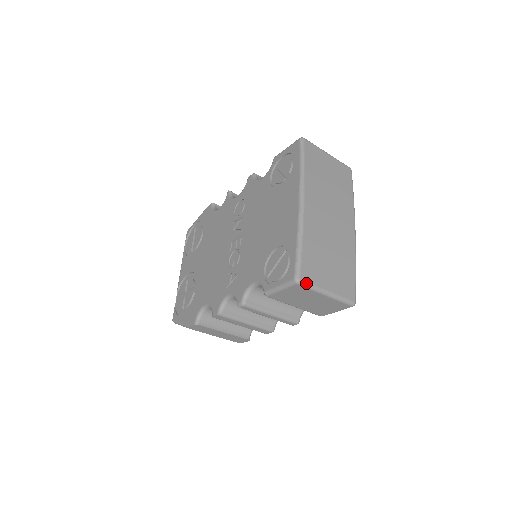
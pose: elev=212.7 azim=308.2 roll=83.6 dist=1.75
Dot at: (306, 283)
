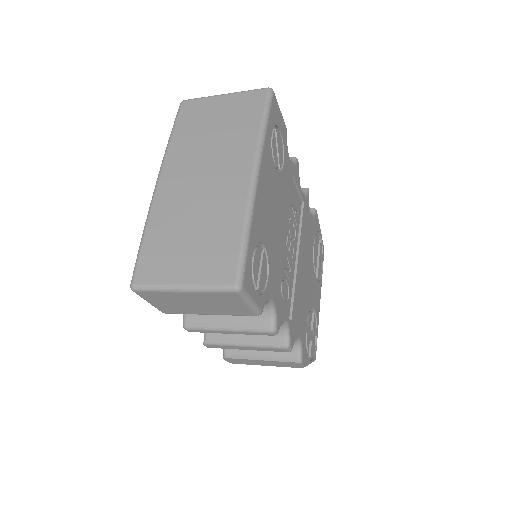
Dot at: (143, 286)
